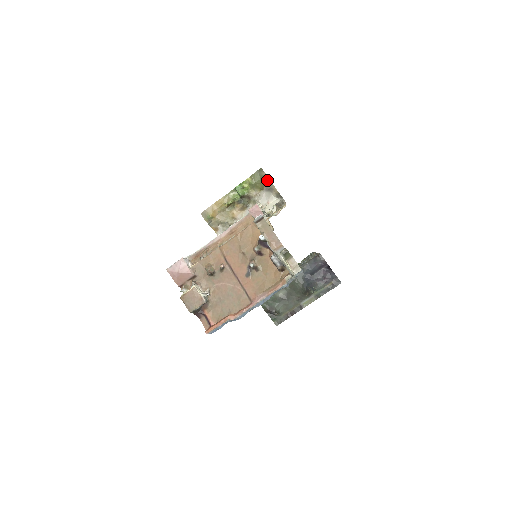
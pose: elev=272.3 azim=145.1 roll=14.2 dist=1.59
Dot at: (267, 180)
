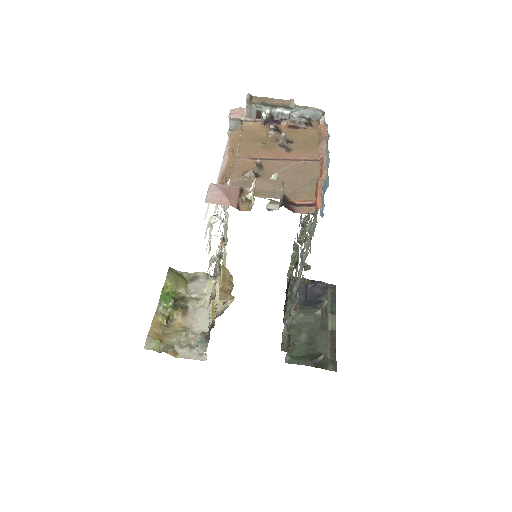
Dot at: (184, 274)
